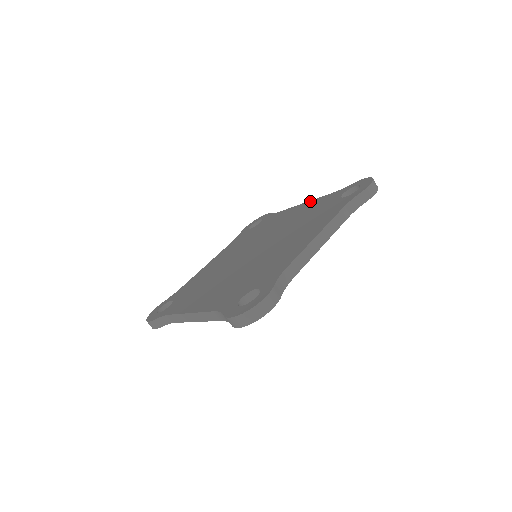
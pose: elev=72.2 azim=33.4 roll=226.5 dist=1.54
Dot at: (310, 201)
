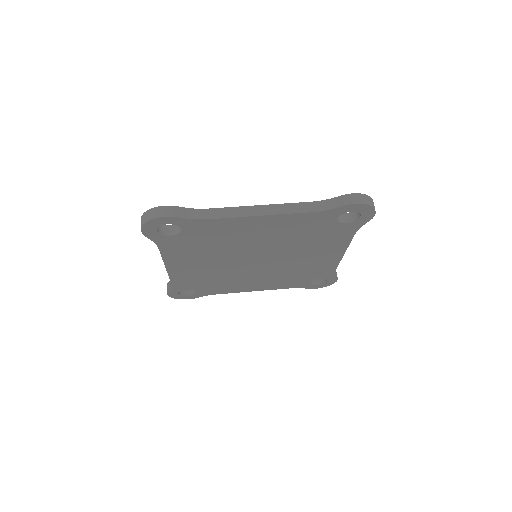
Dot at: occluded
